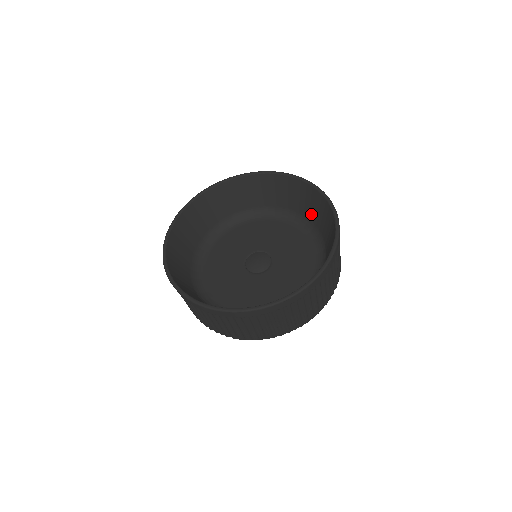
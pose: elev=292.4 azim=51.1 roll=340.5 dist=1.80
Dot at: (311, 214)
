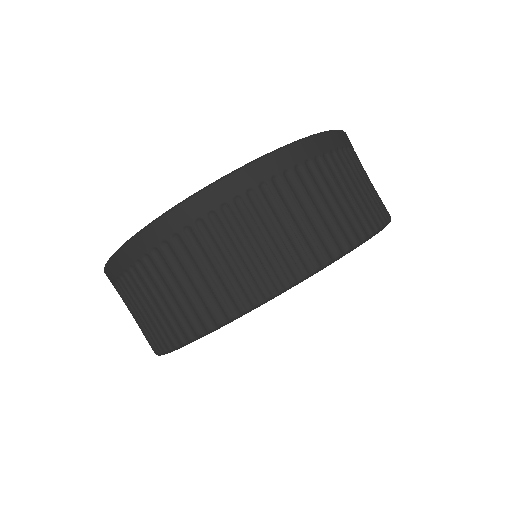
Dot at: occluded
